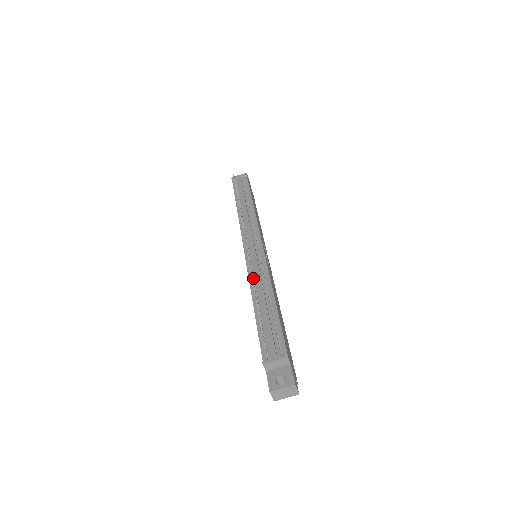
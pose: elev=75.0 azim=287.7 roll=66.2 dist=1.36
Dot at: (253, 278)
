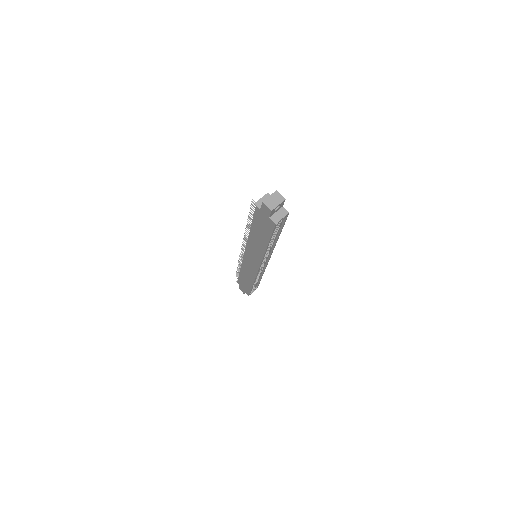
Dot at: occluded
